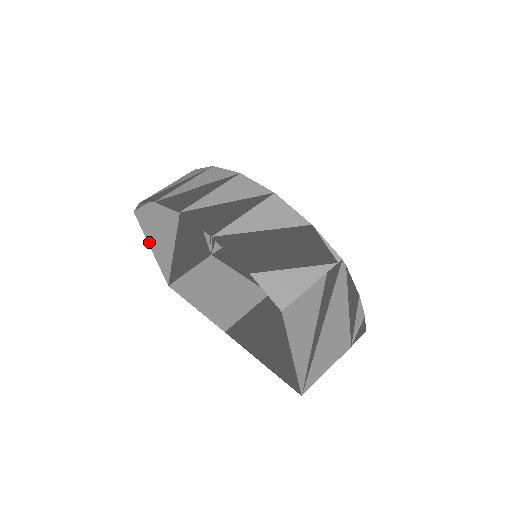
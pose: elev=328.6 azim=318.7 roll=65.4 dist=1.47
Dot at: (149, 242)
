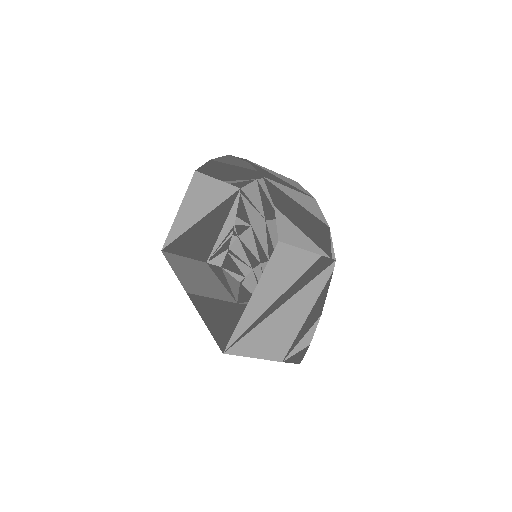
Dot at: (183, 203)
